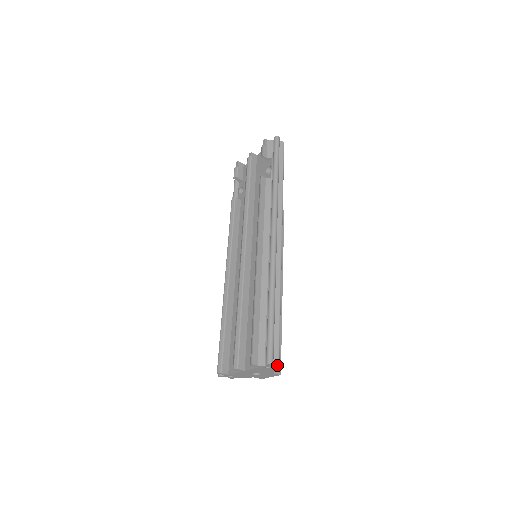
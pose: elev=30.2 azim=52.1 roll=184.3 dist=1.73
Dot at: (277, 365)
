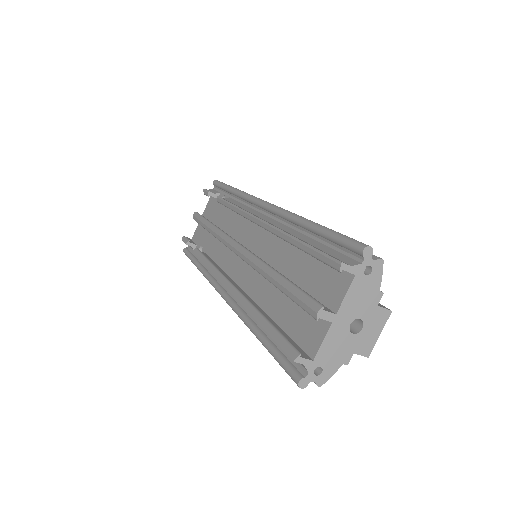
Dot at: (378, 258)
